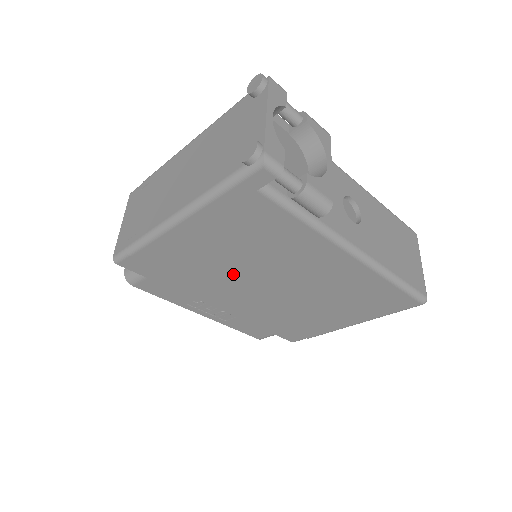
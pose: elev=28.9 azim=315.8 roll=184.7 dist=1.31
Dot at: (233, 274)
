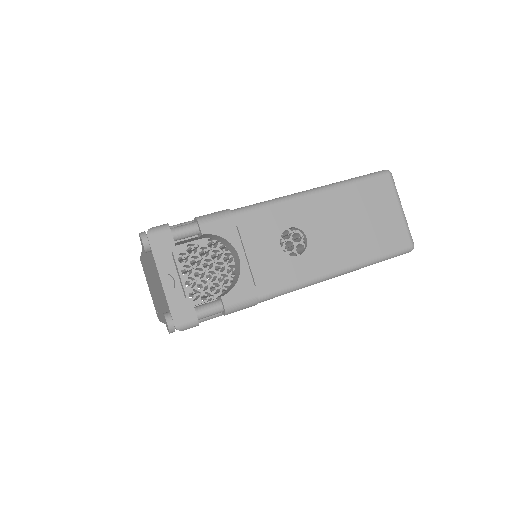
Dot at: occluded
